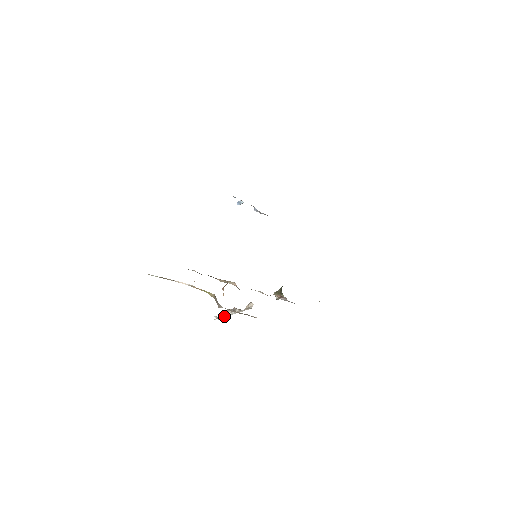
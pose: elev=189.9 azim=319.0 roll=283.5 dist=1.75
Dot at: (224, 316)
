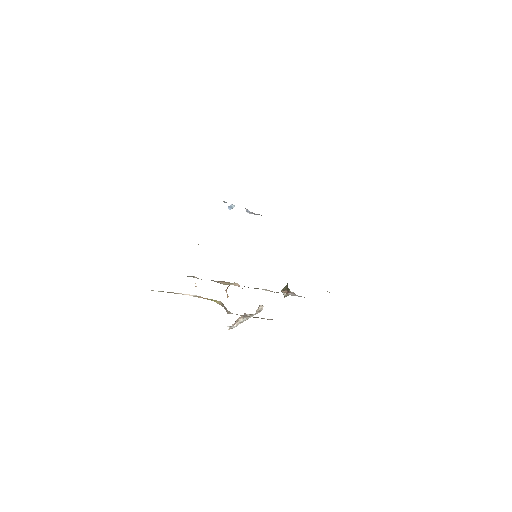
Dot at: (237, 324)
